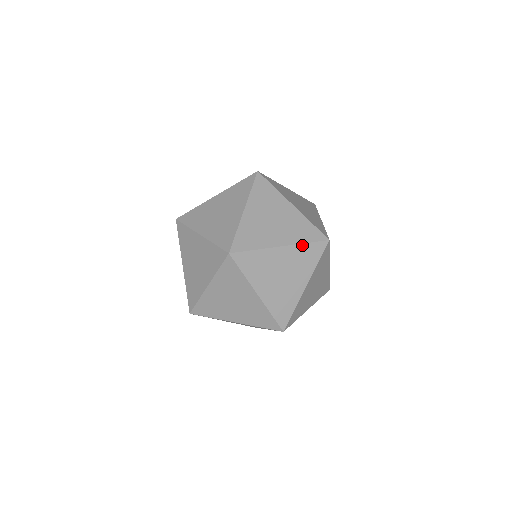
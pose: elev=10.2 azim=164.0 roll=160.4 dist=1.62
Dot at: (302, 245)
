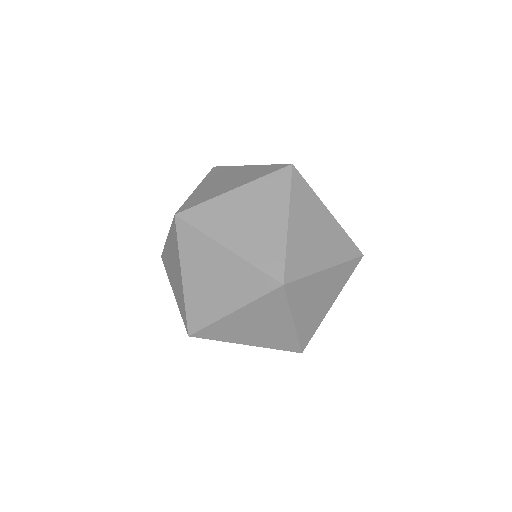
Dot at: (250, 265)
